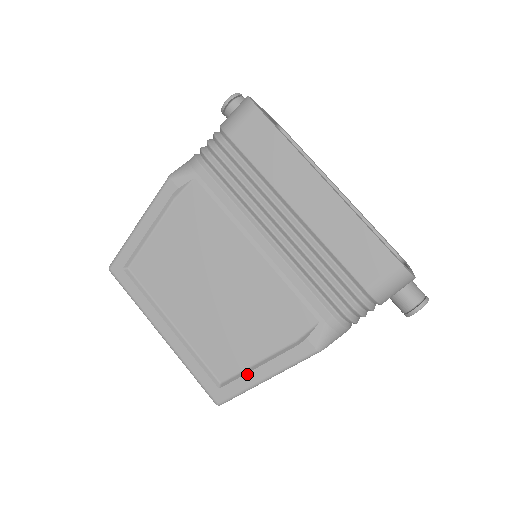
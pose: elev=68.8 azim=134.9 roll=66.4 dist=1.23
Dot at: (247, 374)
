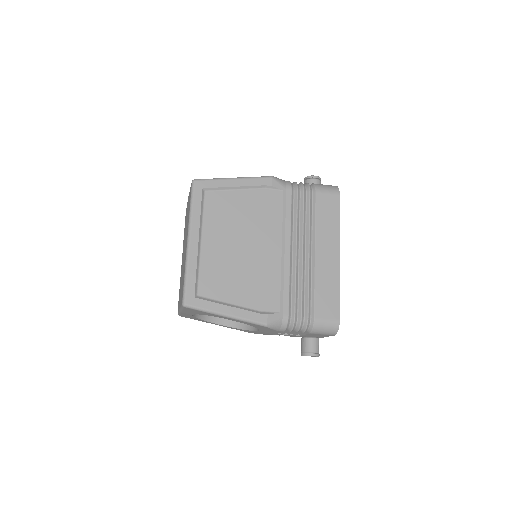
Dot at: (219, 304)
